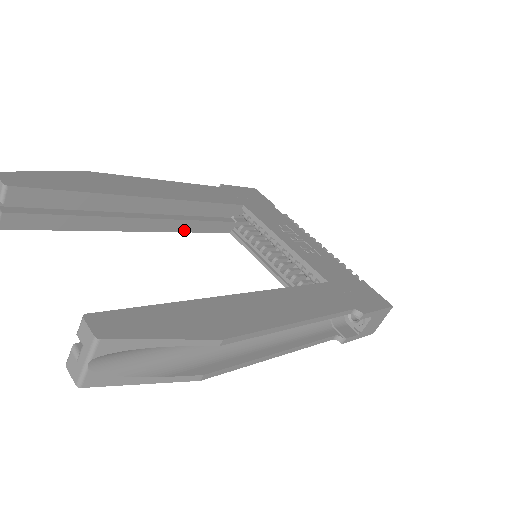
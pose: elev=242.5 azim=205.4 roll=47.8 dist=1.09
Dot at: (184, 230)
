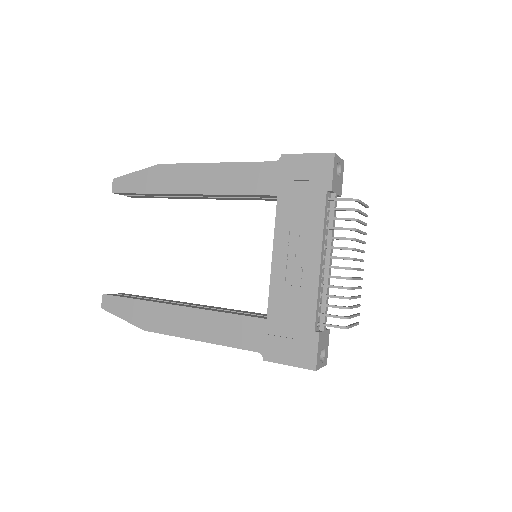
Dot at: (239, 199)
